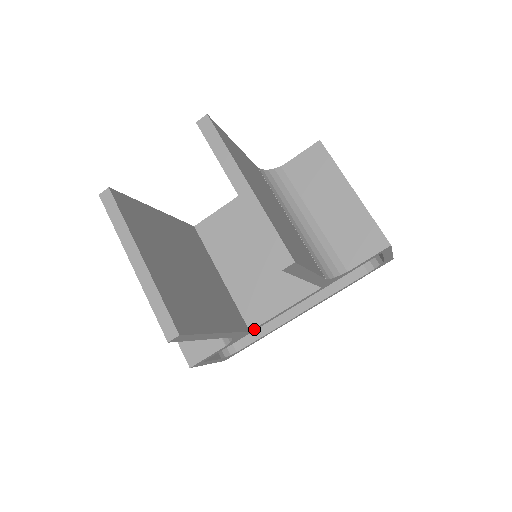
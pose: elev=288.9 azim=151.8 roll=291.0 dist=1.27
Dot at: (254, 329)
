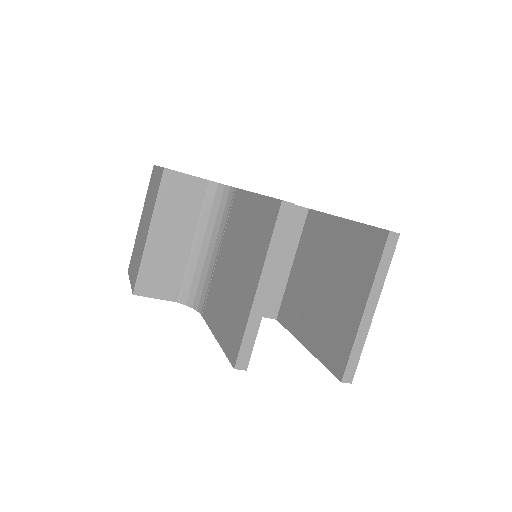
Dot at: occluded
